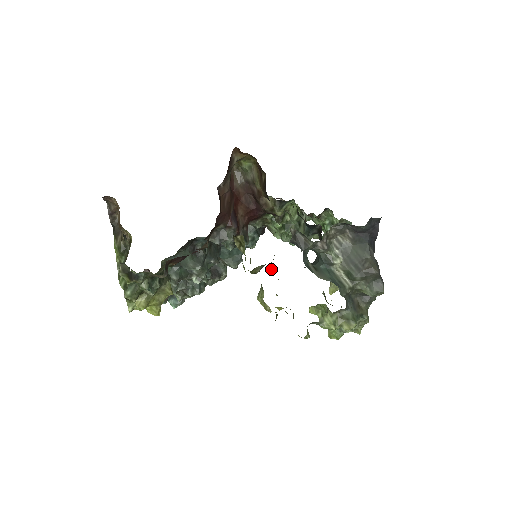
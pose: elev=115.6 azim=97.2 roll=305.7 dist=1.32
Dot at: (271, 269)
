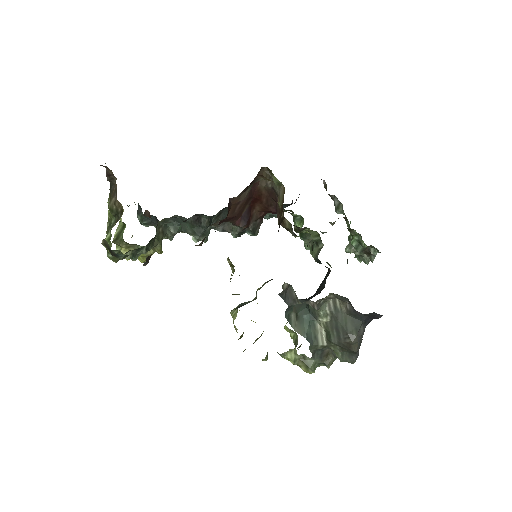
Dot at: (256, 294)
